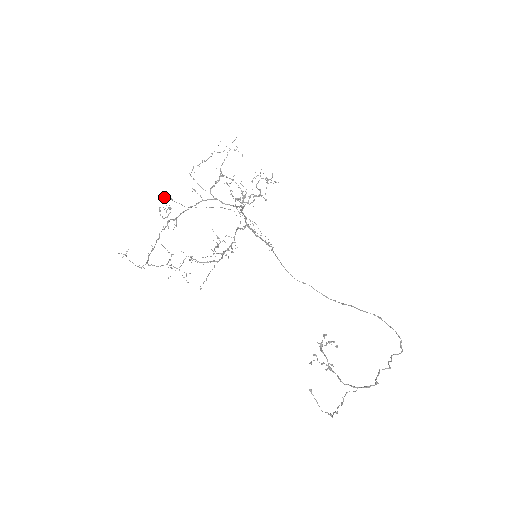
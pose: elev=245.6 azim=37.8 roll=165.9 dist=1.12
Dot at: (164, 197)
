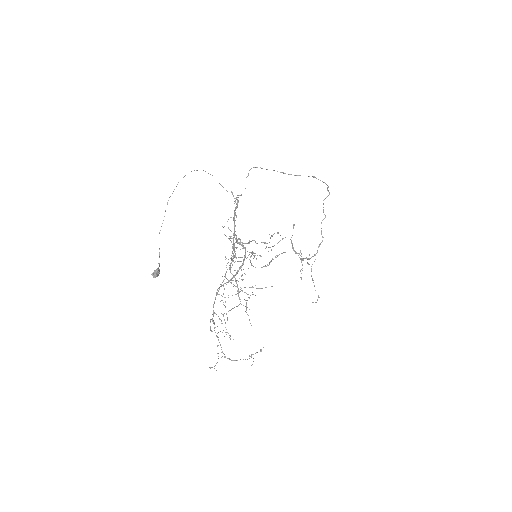
Dot at: (158, 275)
